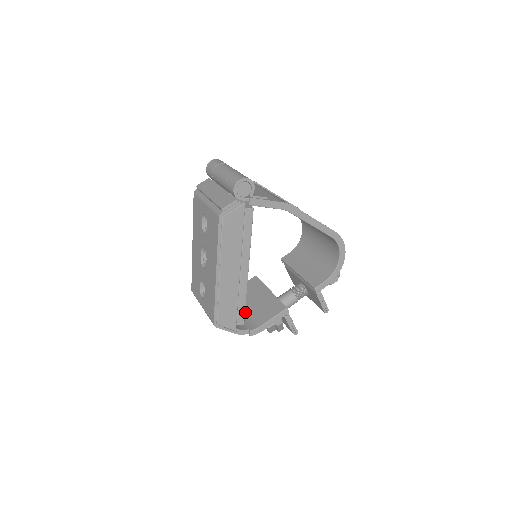
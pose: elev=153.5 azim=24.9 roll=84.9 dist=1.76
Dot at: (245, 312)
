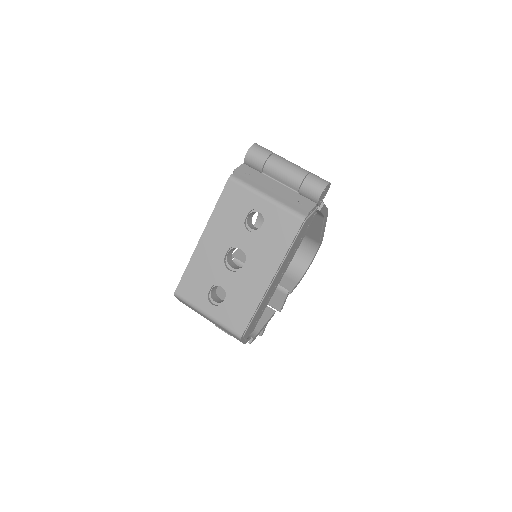
Dot at: occluded
